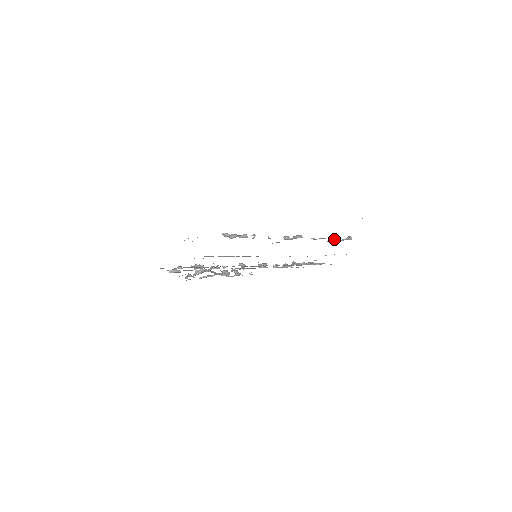
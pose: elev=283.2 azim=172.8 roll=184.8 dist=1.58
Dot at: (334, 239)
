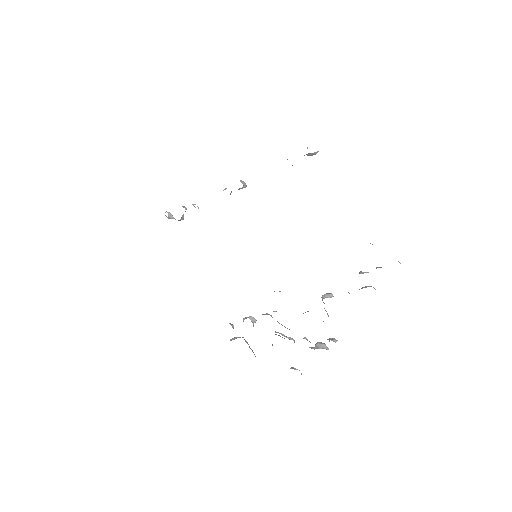
Dot at: occluded
